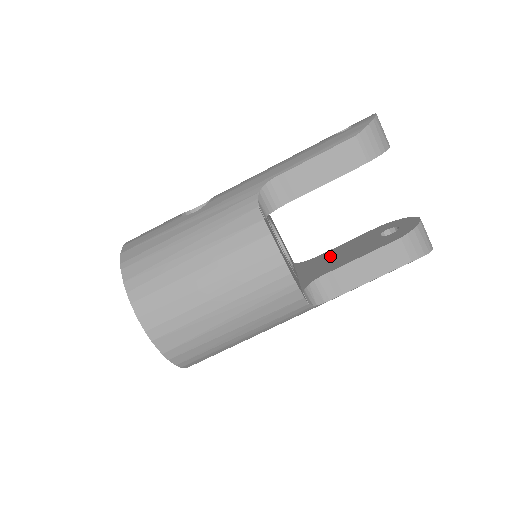
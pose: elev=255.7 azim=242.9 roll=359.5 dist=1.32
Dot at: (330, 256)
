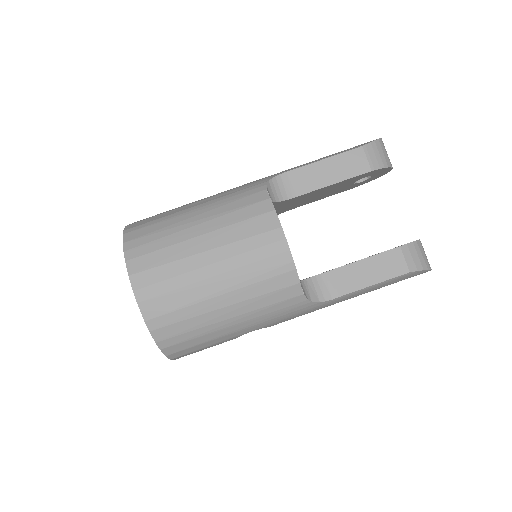
Dot at: occluded
